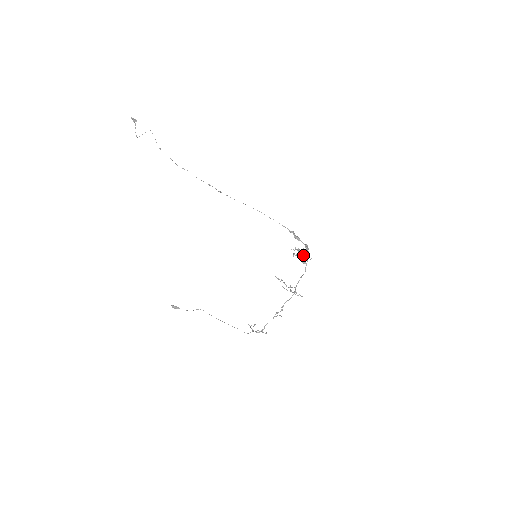
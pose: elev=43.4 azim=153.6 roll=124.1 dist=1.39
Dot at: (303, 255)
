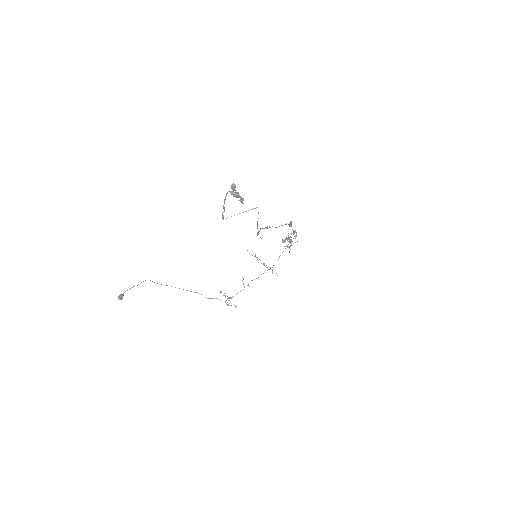
Dot at: occluded
